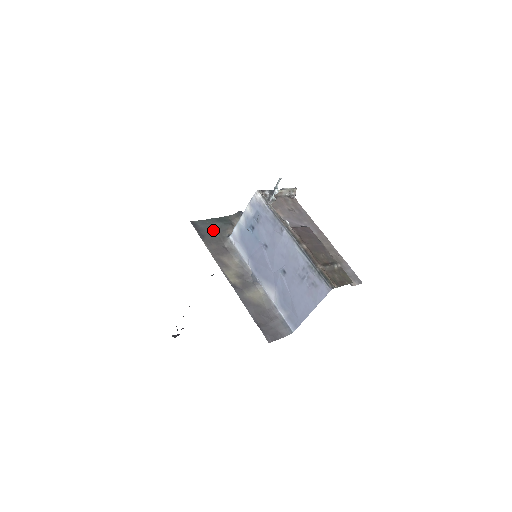
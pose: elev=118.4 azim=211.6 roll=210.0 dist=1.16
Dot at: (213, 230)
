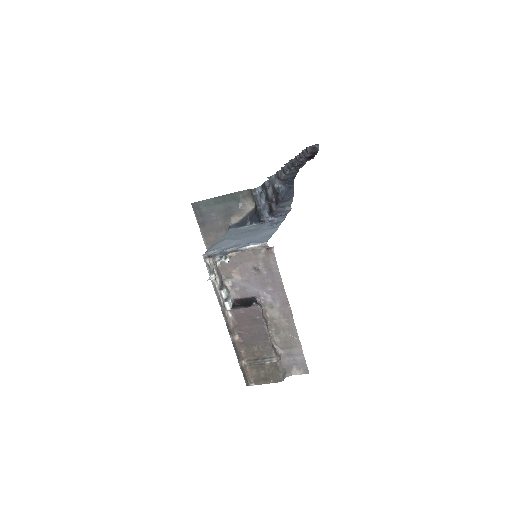
Dot at: (216, 214)
